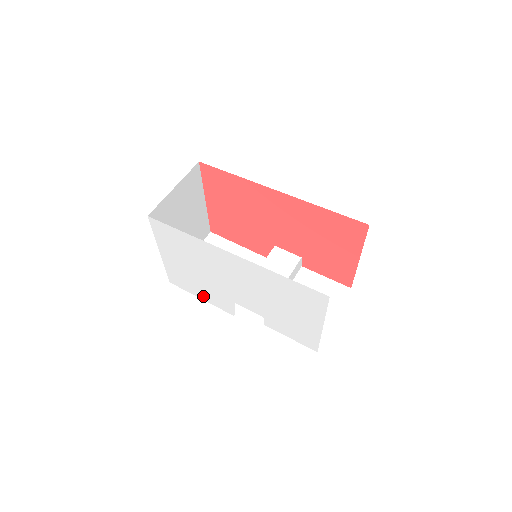
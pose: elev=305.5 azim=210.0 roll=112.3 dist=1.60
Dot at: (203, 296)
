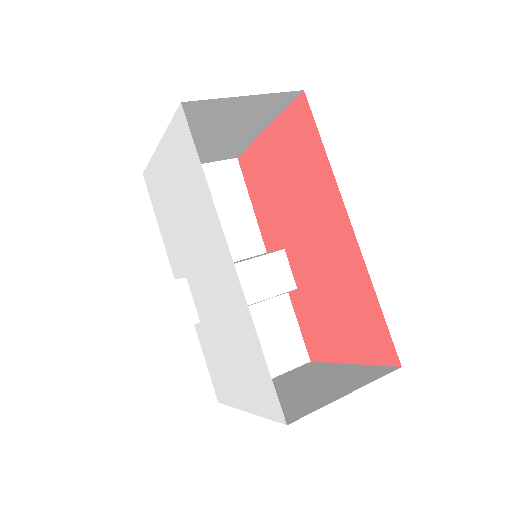
Dot at: (163, 228)
